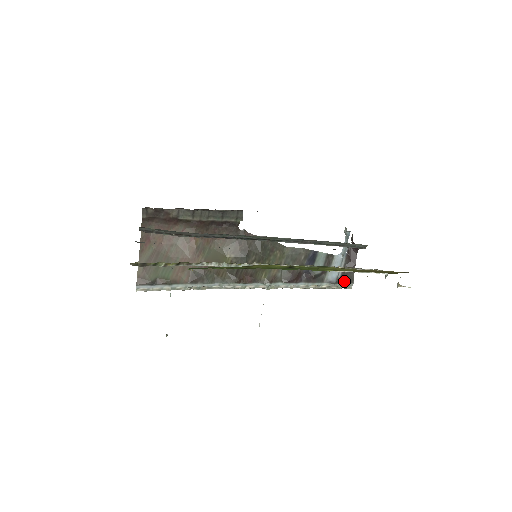
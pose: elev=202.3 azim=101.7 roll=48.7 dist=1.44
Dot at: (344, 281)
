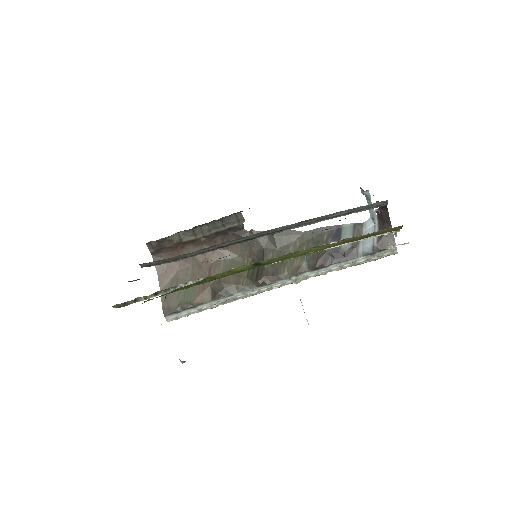
Dot at: (383, 248)
